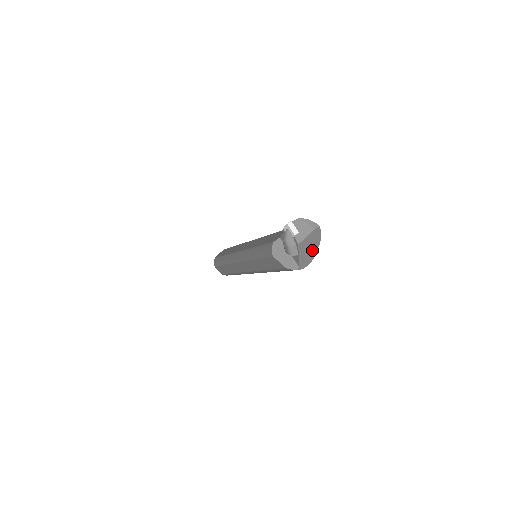
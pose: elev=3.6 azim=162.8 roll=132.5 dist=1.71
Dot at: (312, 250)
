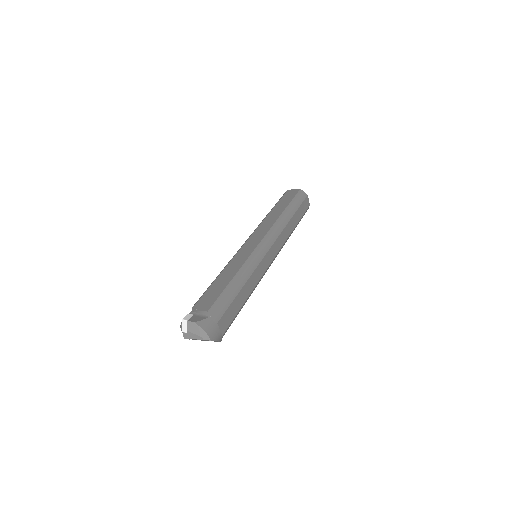
Dot at: occluded
